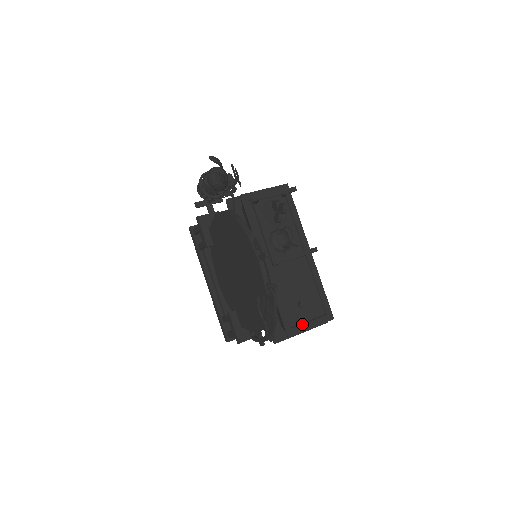
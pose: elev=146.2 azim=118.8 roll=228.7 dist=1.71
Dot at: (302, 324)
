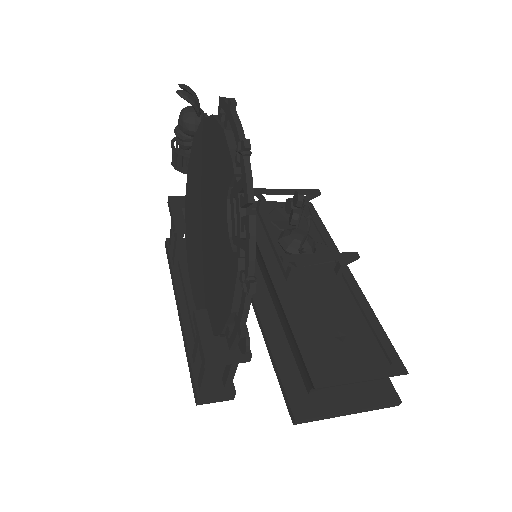
Dot at: (343, 371)
